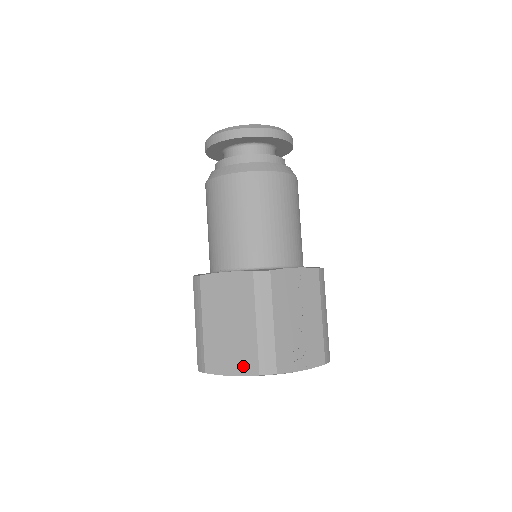
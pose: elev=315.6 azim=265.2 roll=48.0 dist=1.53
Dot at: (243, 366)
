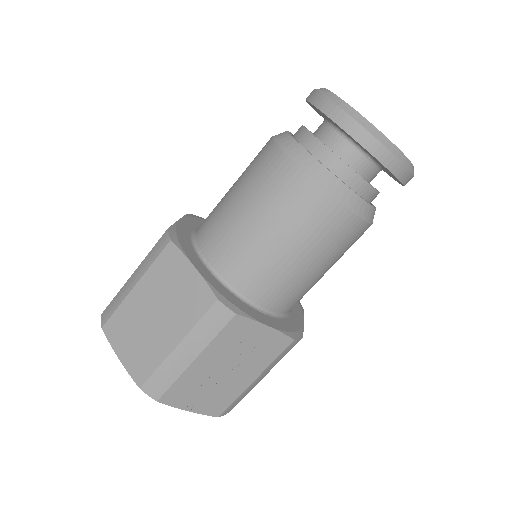
Dot at: (134, 364)
